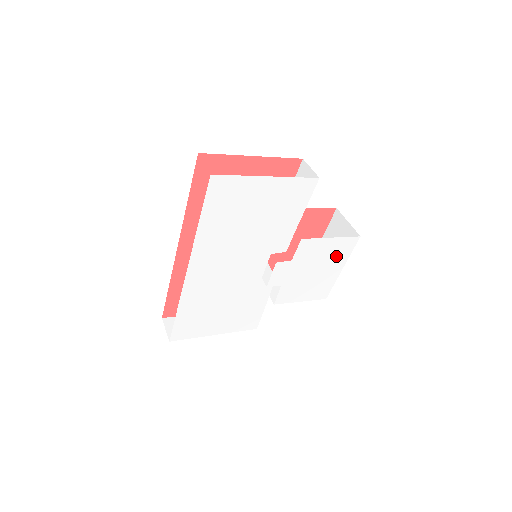
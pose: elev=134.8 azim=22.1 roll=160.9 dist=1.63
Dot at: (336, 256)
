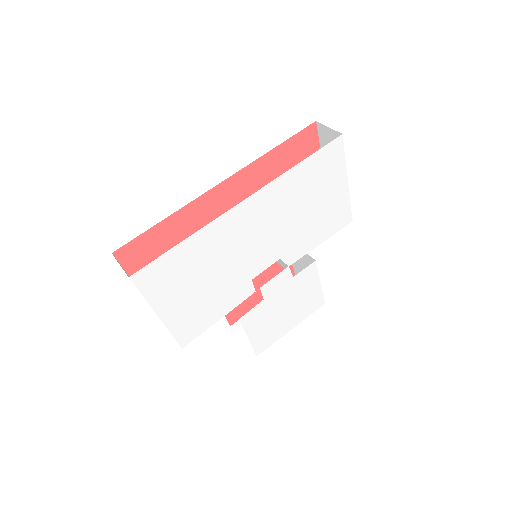
Dot at: (304, 308)
